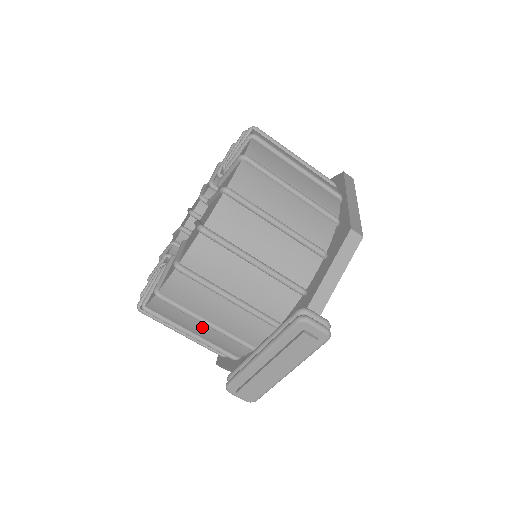
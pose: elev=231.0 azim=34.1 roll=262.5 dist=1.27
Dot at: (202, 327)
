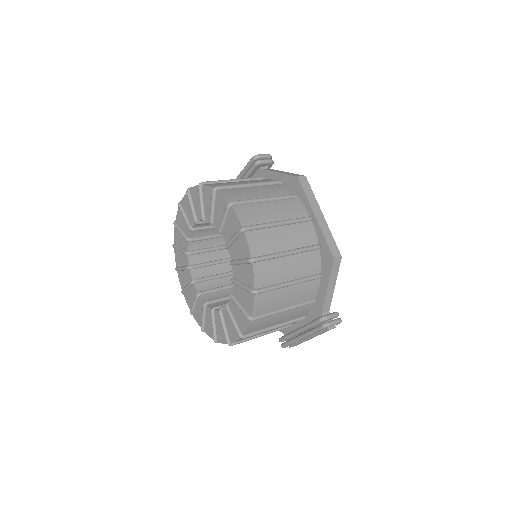
Dot at: occluded
